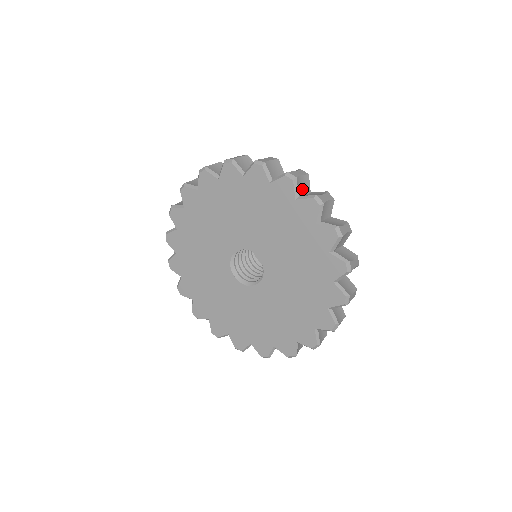
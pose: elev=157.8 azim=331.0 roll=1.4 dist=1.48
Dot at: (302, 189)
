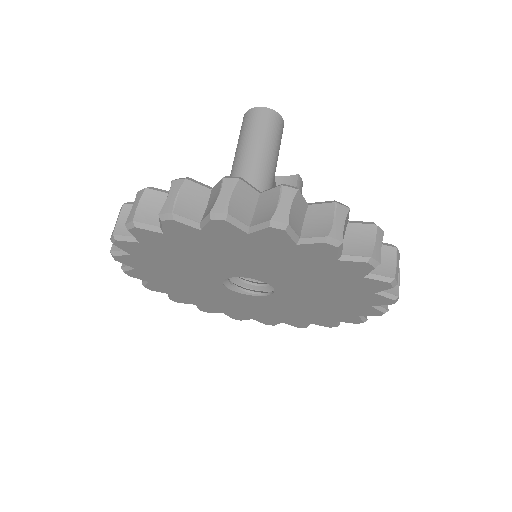
Dot at: occluded
